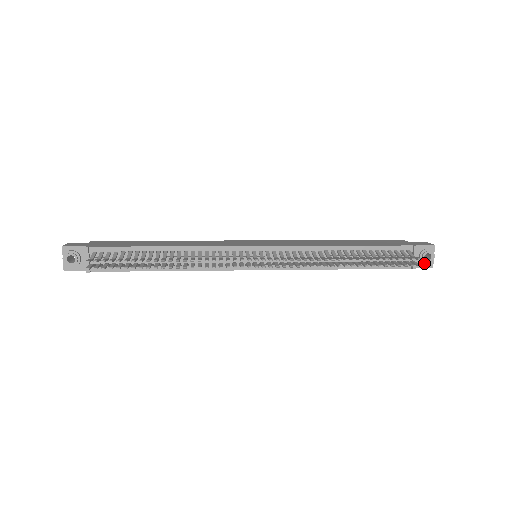
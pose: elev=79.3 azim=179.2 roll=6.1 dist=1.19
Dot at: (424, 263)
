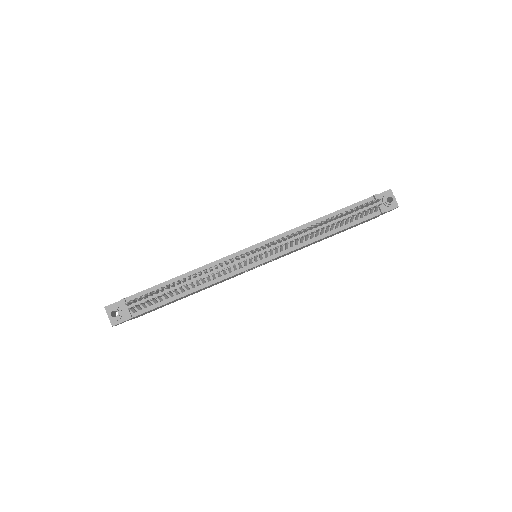
Dot at: (389, 206)
